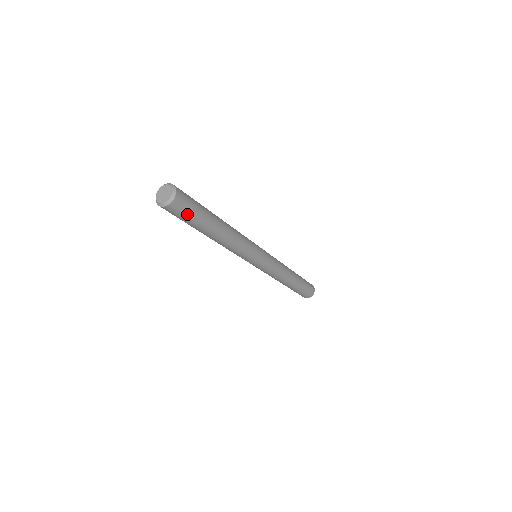
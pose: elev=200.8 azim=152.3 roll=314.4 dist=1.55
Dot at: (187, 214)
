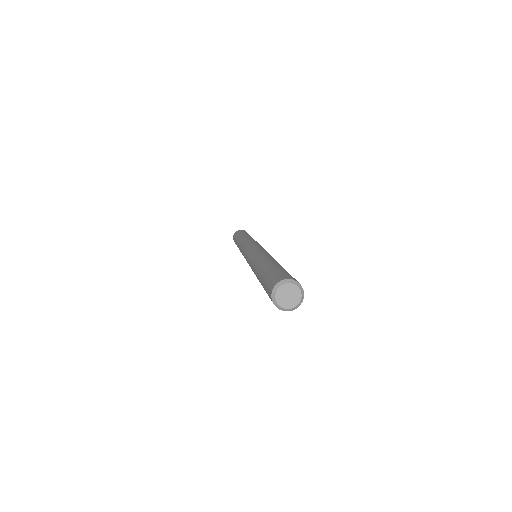
Dot at: occluded
